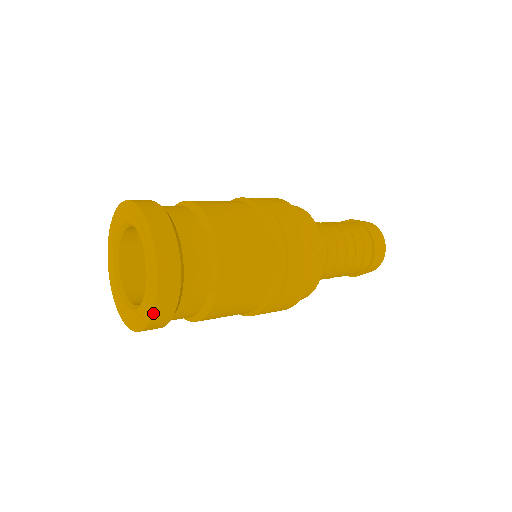
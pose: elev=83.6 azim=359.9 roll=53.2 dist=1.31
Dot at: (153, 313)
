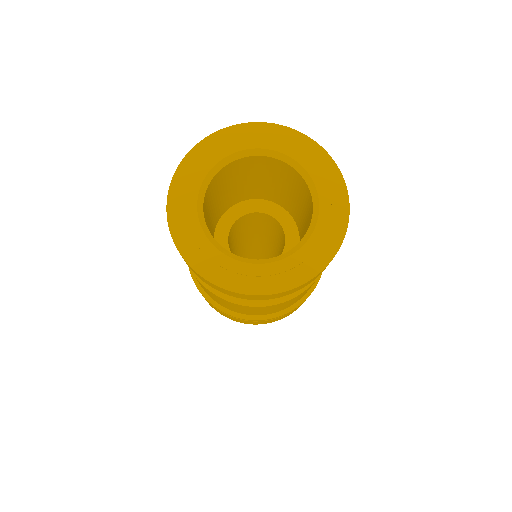
Dot at: (294, 288)
